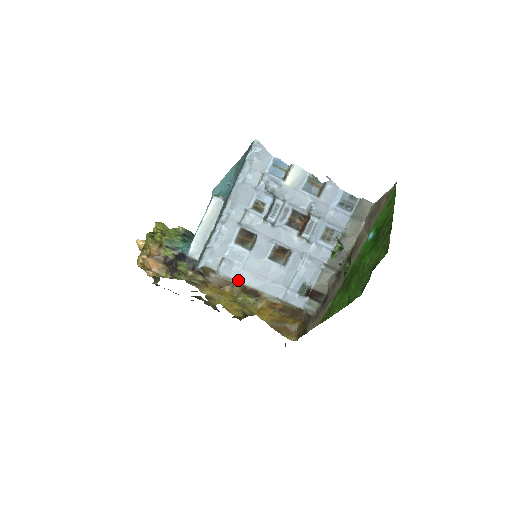
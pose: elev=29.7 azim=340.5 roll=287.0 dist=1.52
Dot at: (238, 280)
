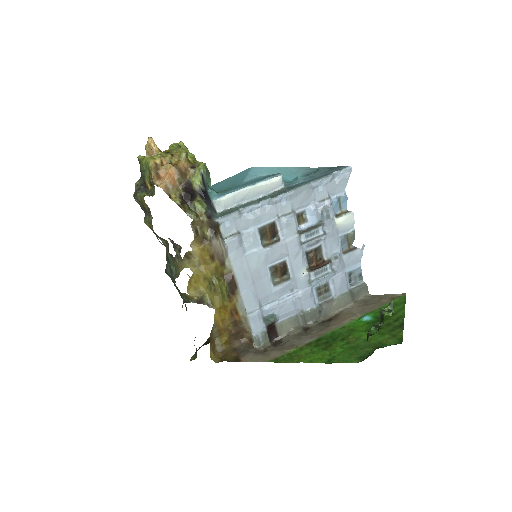
Dot at: (232, 263)
